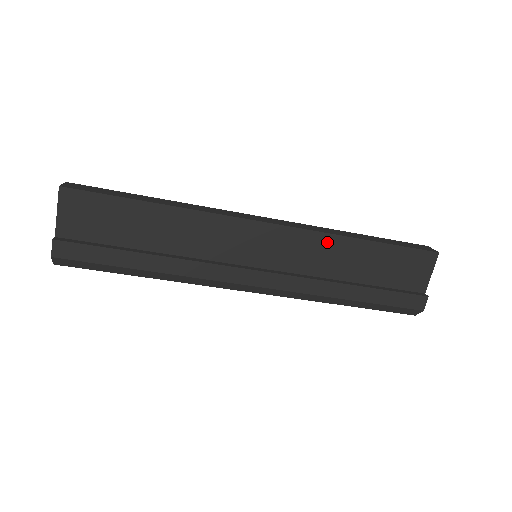
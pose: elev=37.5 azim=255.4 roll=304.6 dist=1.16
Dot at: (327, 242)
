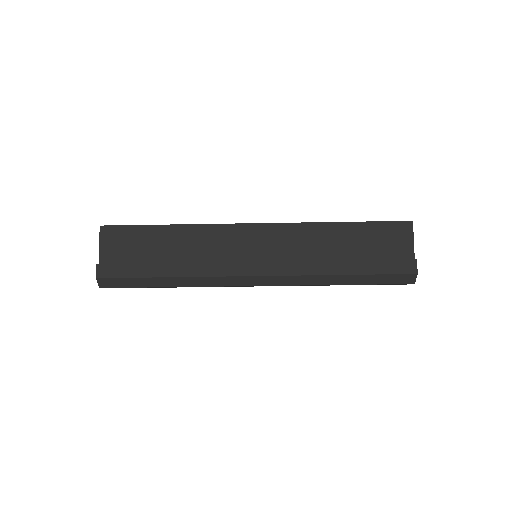
Dot at: (310, 230)
